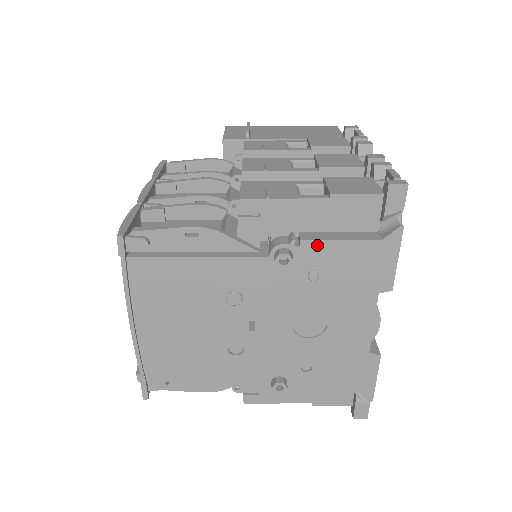
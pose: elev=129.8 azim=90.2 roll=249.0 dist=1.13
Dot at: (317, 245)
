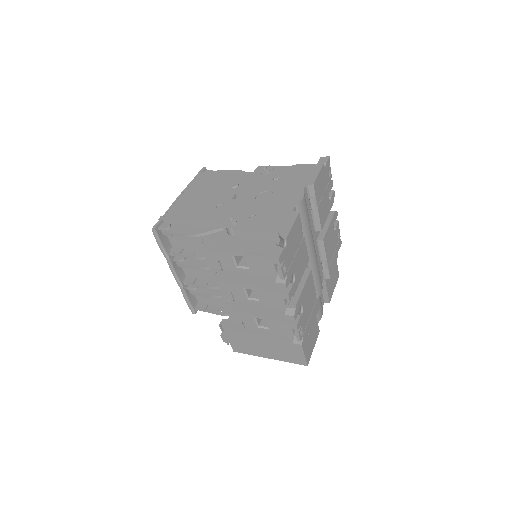
Dot at: (282, 169)
